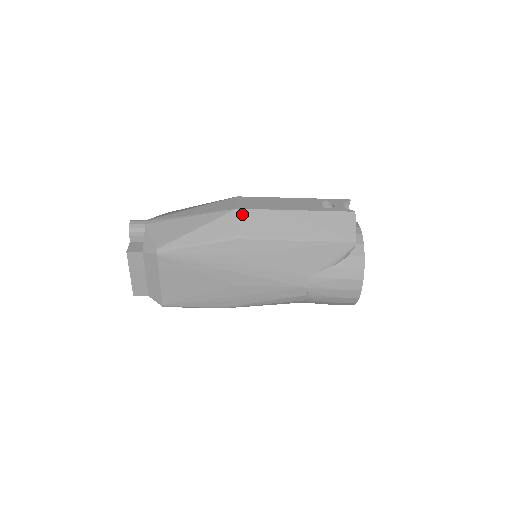
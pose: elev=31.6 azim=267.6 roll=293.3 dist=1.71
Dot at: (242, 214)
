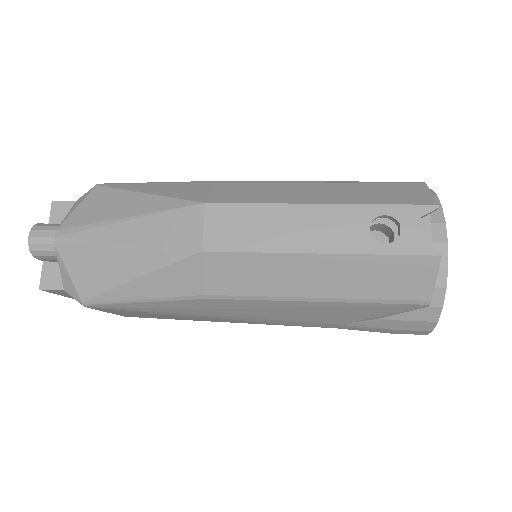
Dot at: (213, 261)
